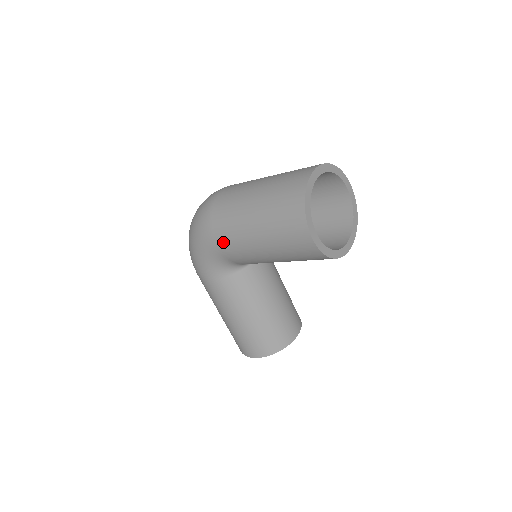
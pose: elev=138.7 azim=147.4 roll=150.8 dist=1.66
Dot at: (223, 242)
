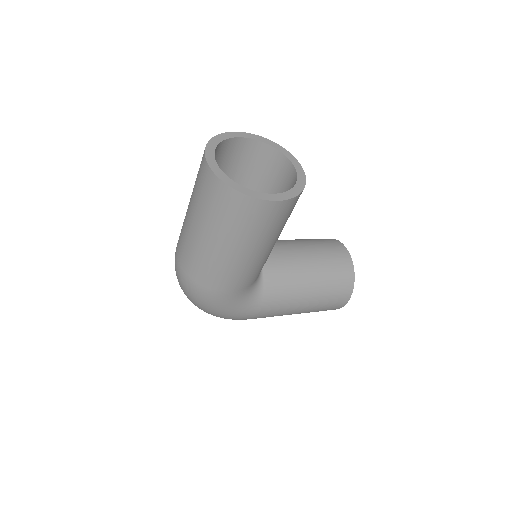
Dot at: (231, 285)
